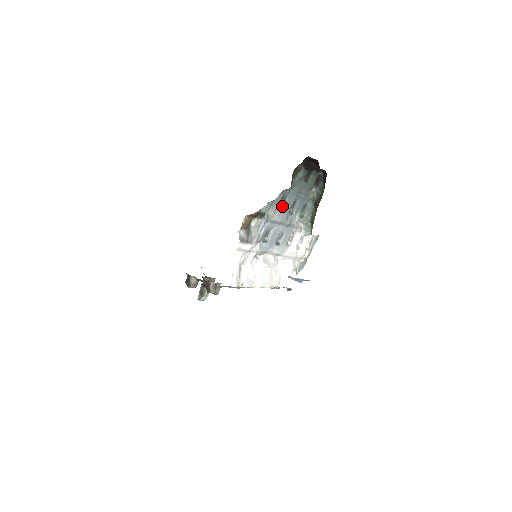
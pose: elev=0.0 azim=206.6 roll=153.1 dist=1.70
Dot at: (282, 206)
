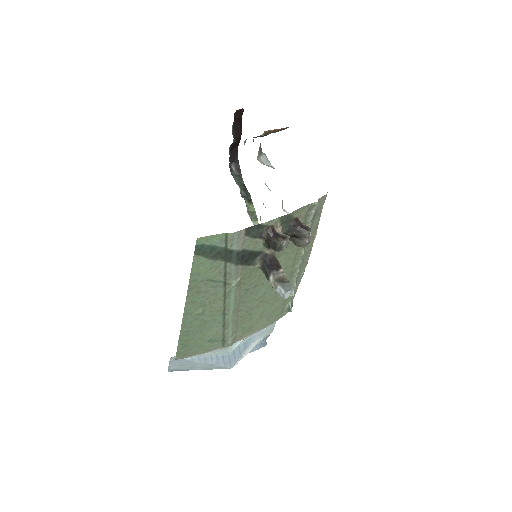
Dot at: occluded
